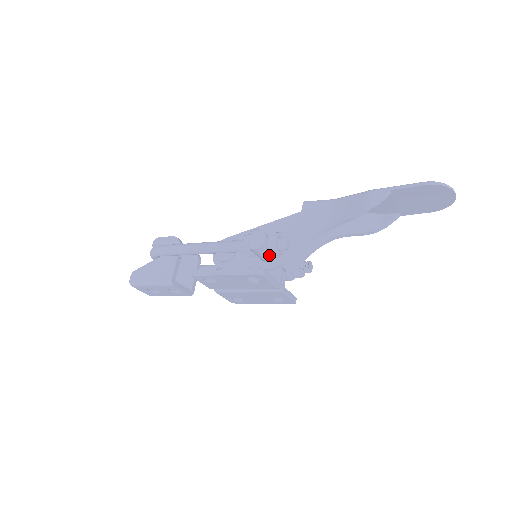
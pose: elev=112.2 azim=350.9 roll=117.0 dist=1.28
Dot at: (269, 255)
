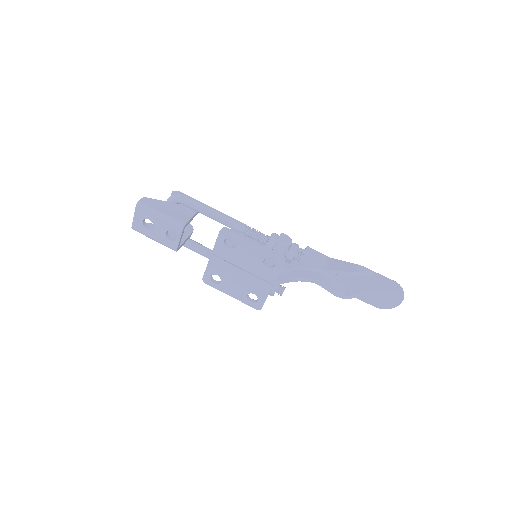
Dot at: occluded
